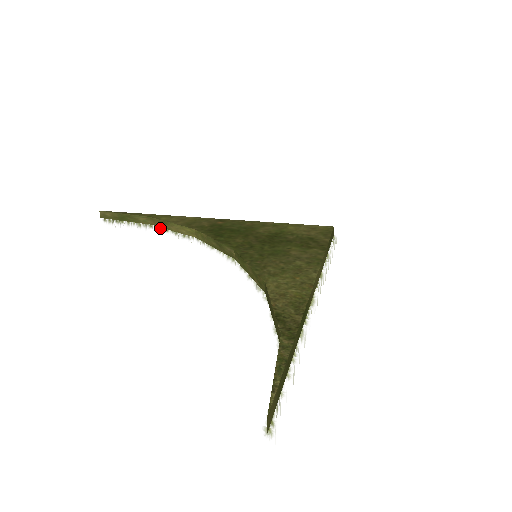
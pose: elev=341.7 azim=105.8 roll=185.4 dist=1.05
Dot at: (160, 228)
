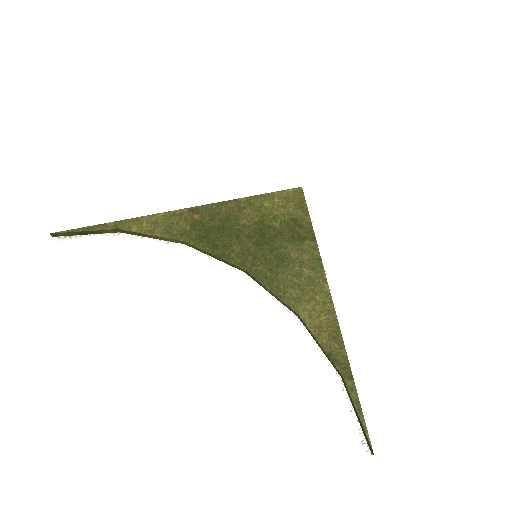
Dot at: (132, 234)
